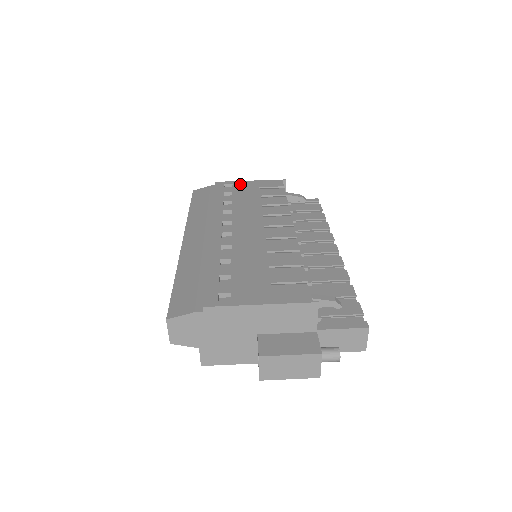
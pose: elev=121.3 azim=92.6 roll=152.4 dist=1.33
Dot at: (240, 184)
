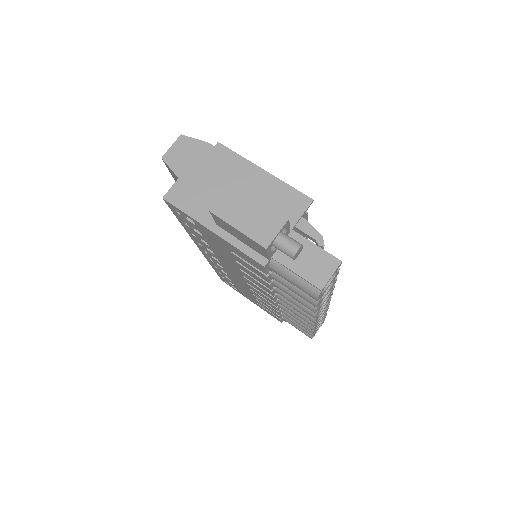
Dot at: occluded
